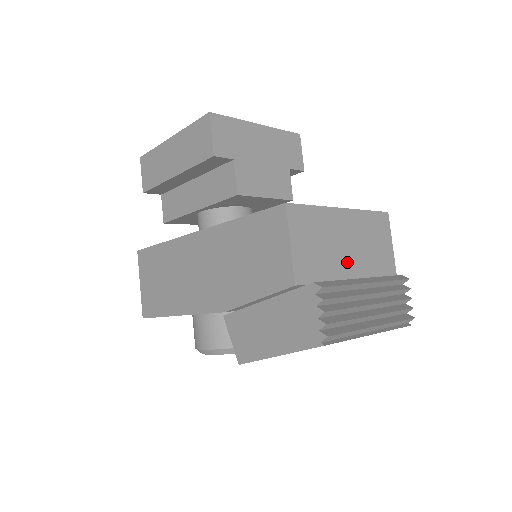
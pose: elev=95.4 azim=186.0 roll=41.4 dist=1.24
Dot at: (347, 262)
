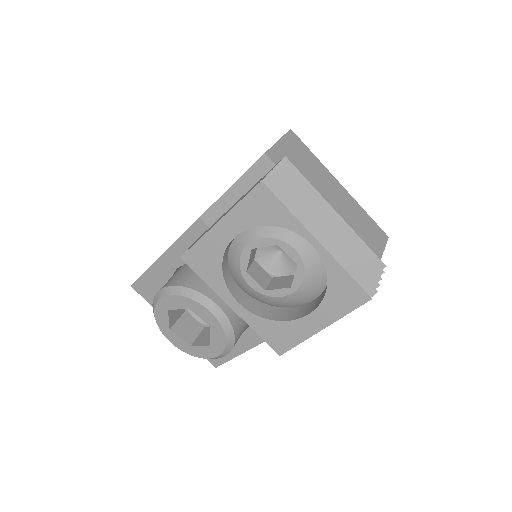
Dot at: occluded
